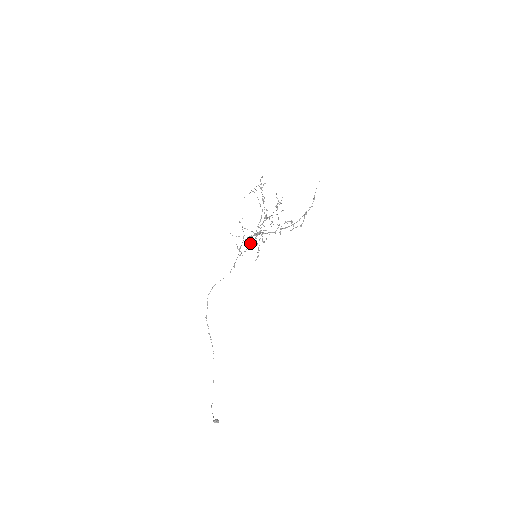
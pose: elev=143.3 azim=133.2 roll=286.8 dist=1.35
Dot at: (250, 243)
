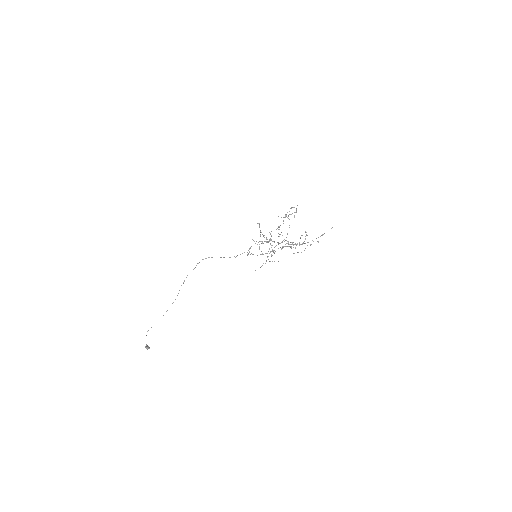
Dot at: (262, 253)
